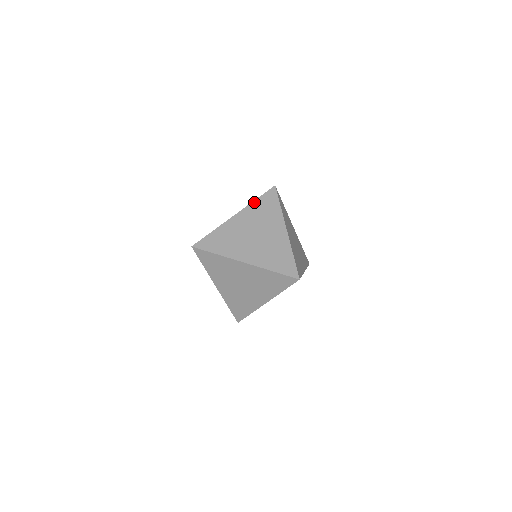
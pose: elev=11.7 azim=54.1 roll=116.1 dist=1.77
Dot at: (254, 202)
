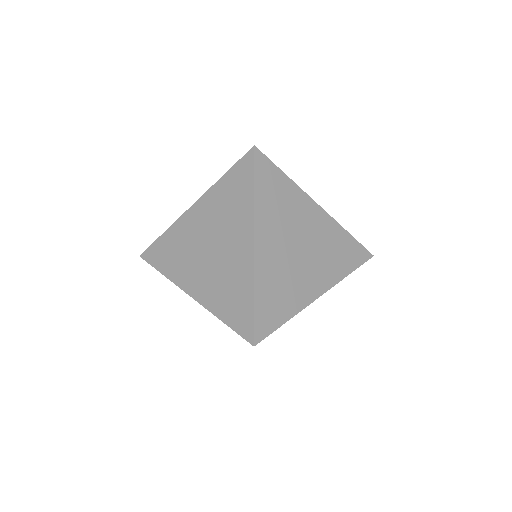
Dot at: (219, 182)
